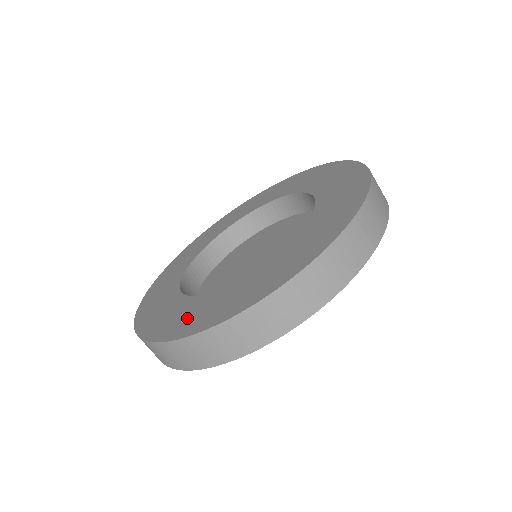
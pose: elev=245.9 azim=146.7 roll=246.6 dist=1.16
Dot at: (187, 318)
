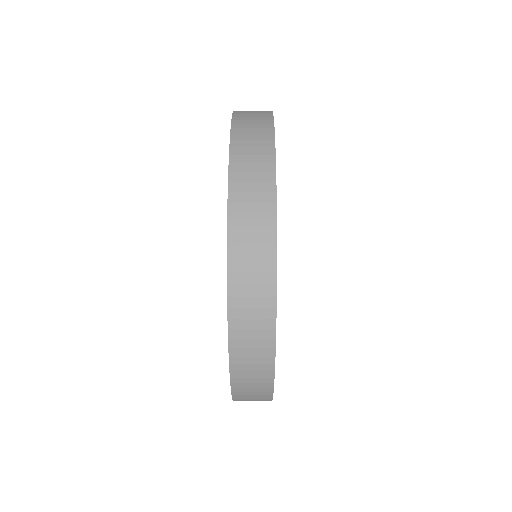
Dot at: occluded
